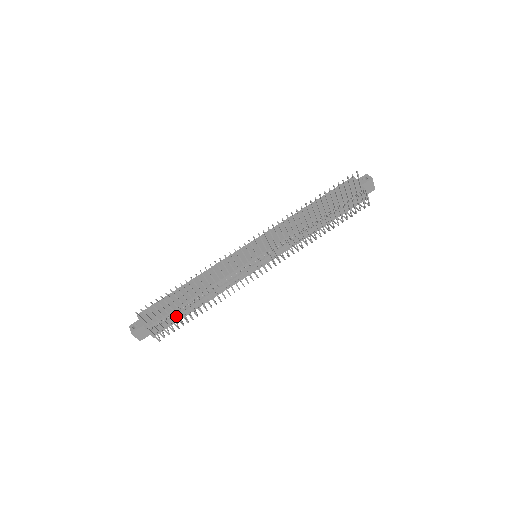
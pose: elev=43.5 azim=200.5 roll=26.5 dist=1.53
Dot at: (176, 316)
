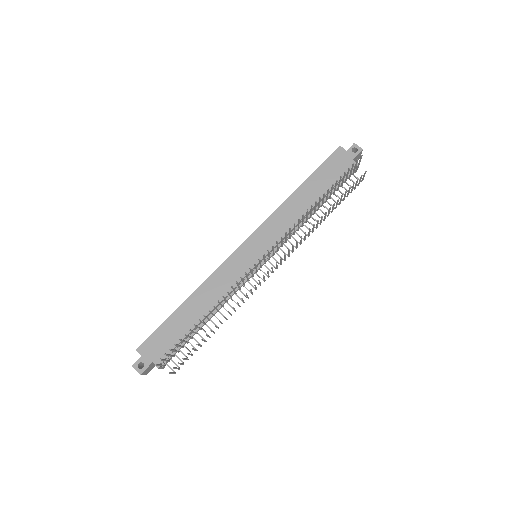
Dot at: (193, 349)
